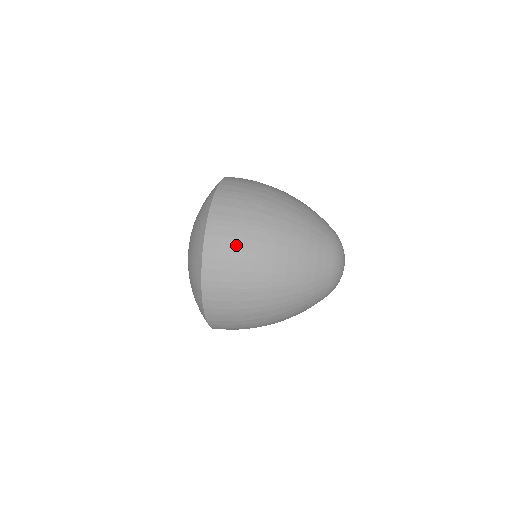
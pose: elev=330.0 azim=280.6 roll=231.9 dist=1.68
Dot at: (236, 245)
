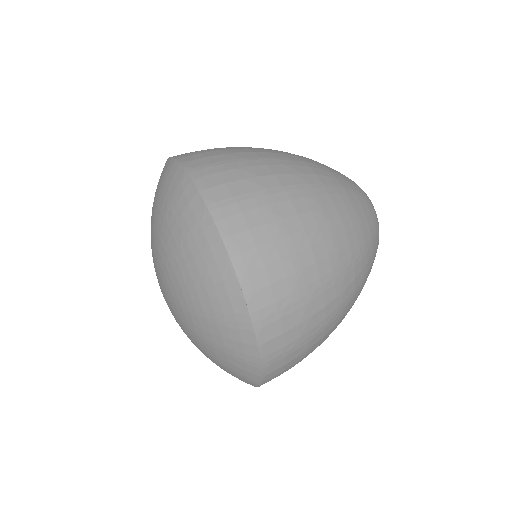
Dot at: (304, 330)
